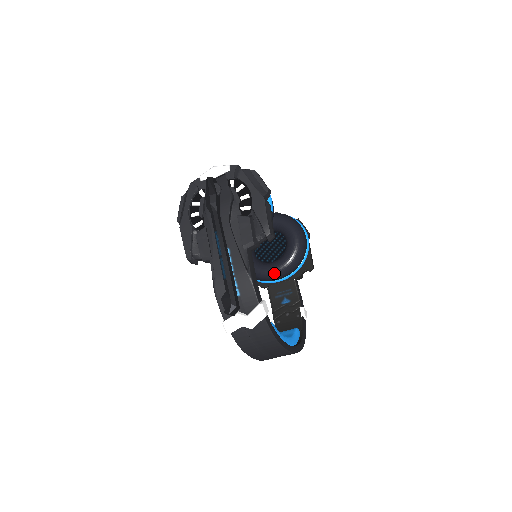
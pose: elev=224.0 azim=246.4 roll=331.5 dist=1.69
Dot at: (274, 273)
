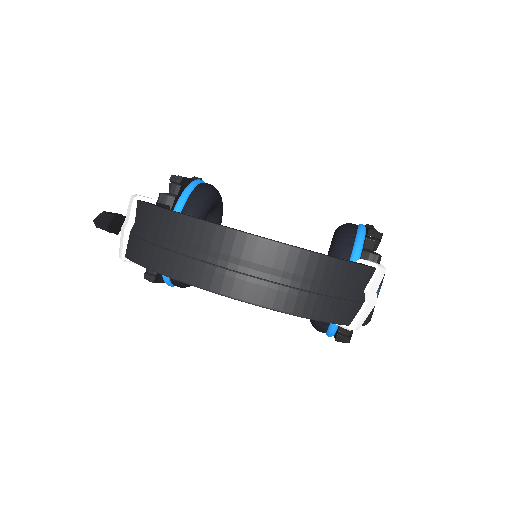
Dot at: occluded
